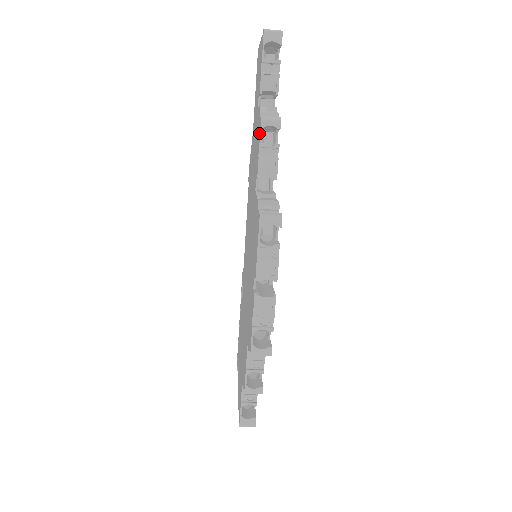
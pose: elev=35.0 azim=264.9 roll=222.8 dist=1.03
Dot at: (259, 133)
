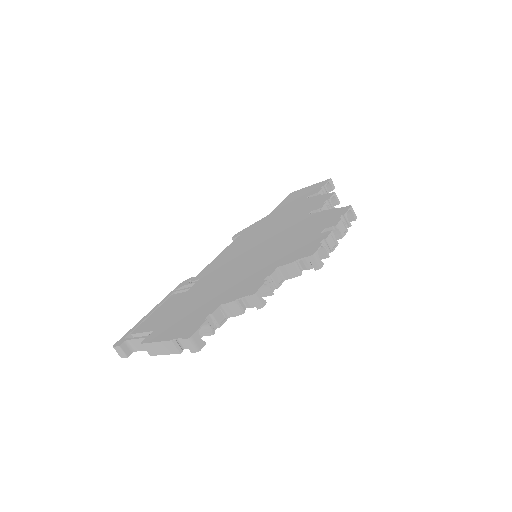
Dot at: (327, 197)
